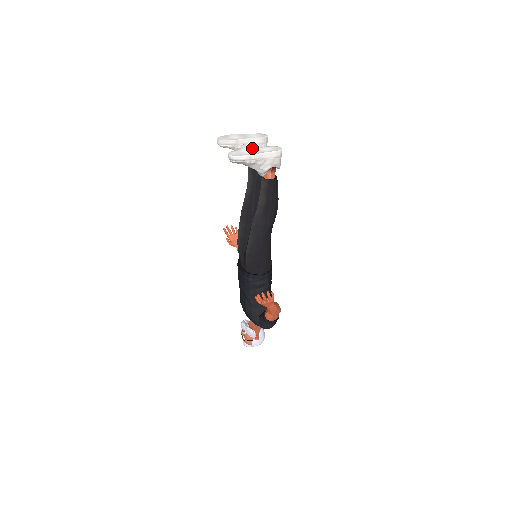
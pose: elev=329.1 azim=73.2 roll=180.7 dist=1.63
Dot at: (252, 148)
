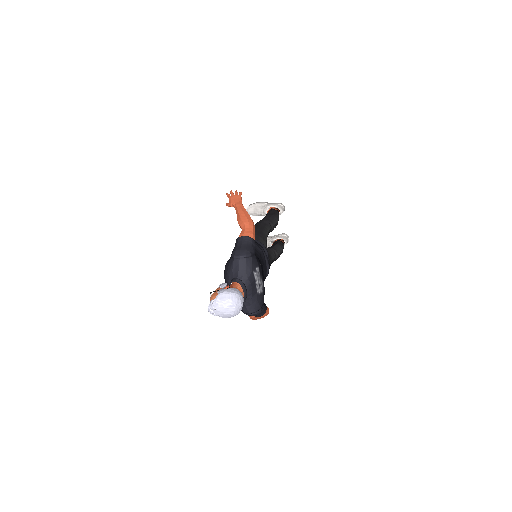
Dot at: occluded
